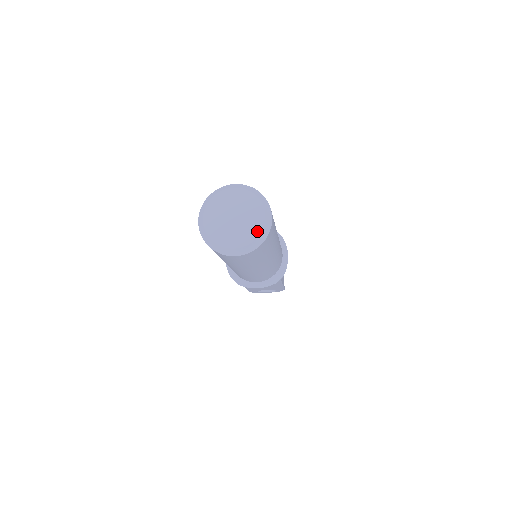
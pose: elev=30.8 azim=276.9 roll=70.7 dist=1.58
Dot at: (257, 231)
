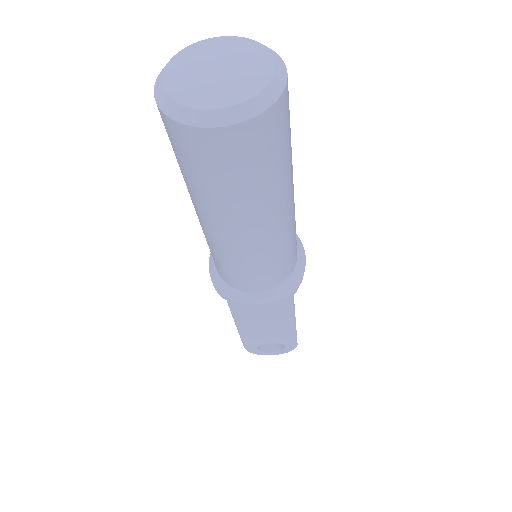
Dot at: (260, 83)
